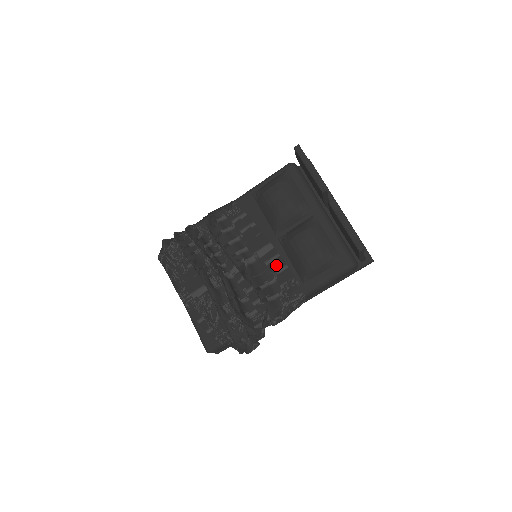
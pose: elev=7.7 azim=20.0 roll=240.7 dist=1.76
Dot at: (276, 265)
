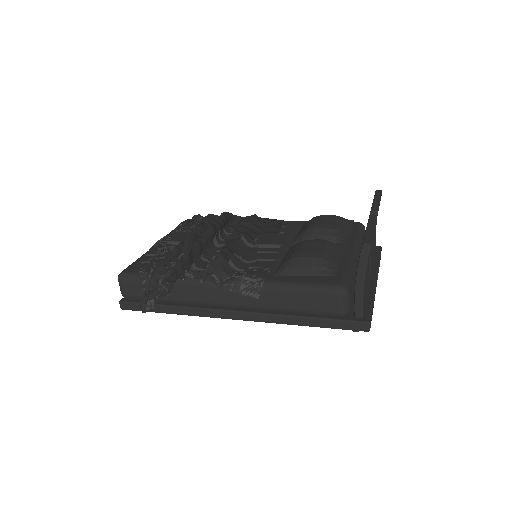
Dot at: (266, 256)
